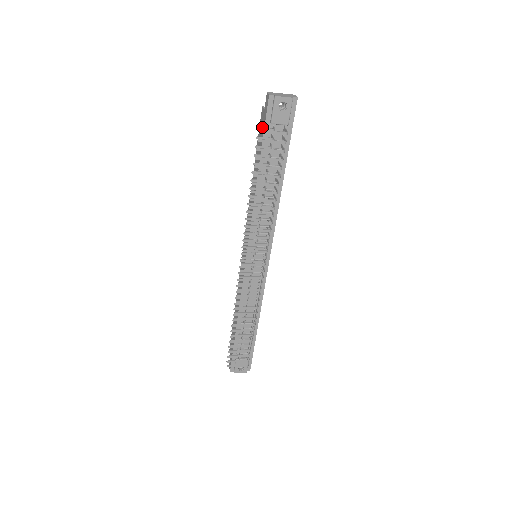
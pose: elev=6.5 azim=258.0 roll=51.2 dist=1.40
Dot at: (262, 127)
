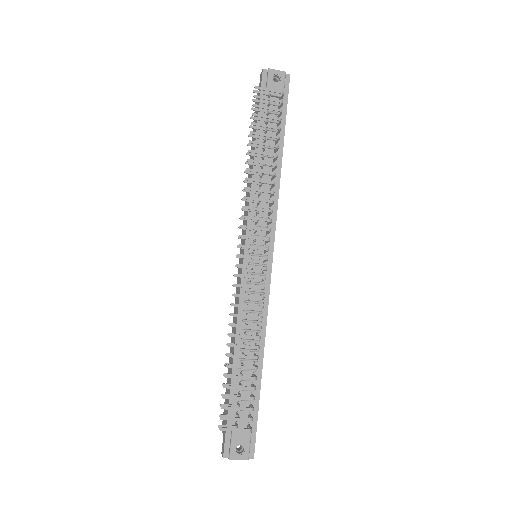
Dot at: occluded
